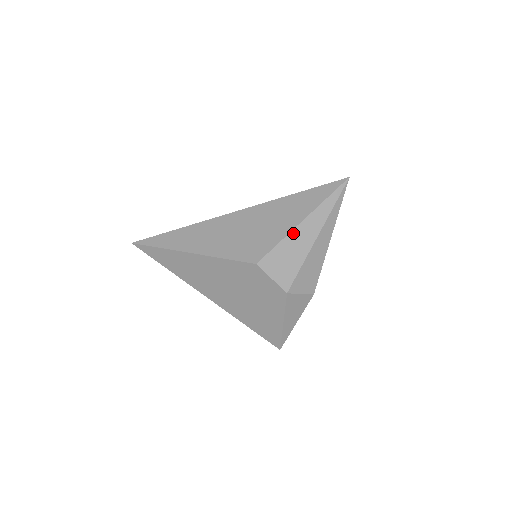
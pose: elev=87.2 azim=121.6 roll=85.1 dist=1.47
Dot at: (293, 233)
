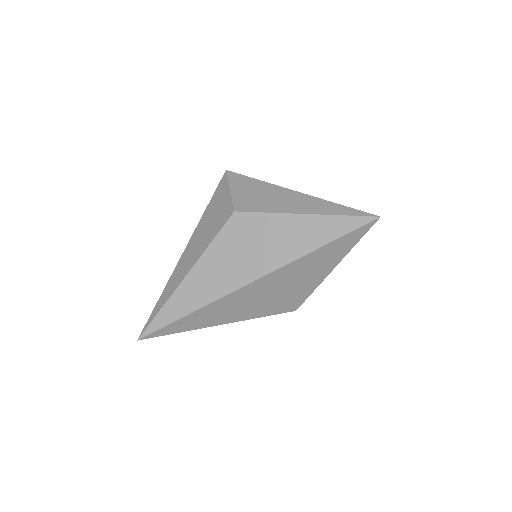
Dot at: occluded
